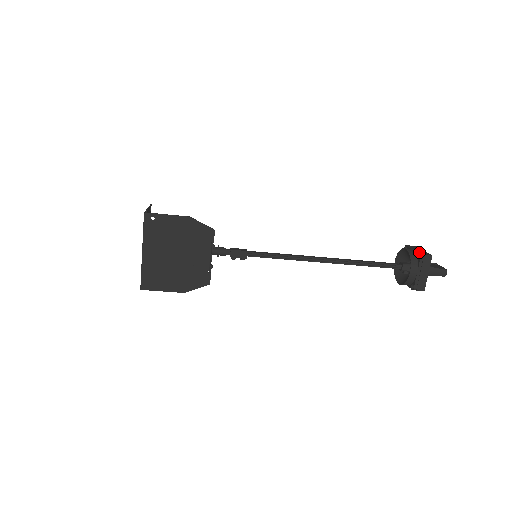
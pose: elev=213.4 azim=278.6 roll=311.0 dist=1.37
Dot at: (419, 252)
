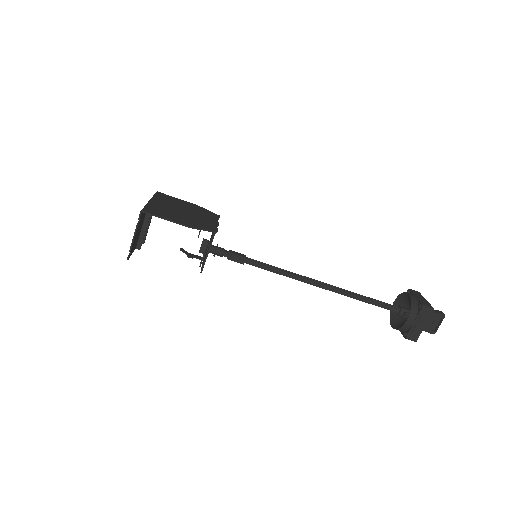
Dot at: occluded
